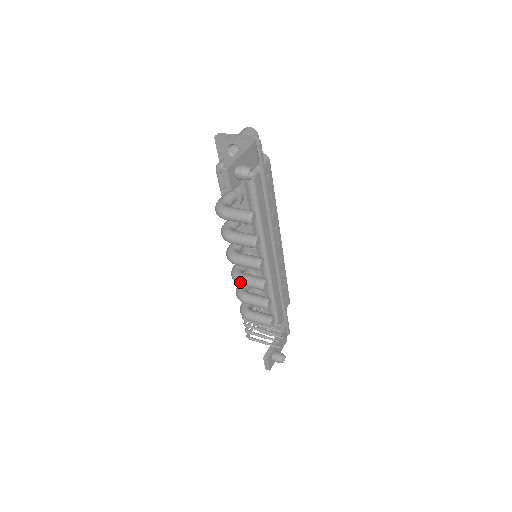
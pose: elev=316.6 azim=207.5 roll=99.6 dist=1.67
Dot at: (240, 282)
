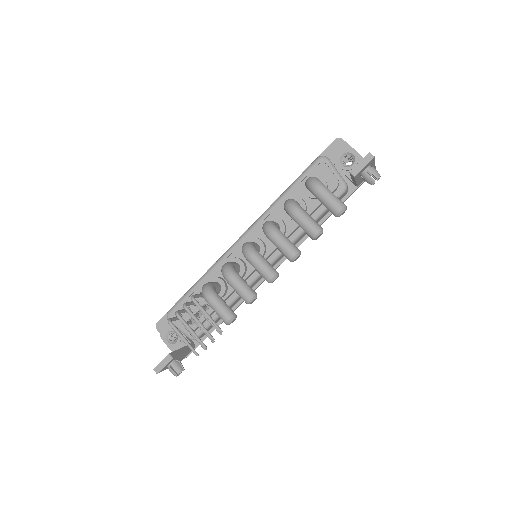
Dot at: (254, 257)
